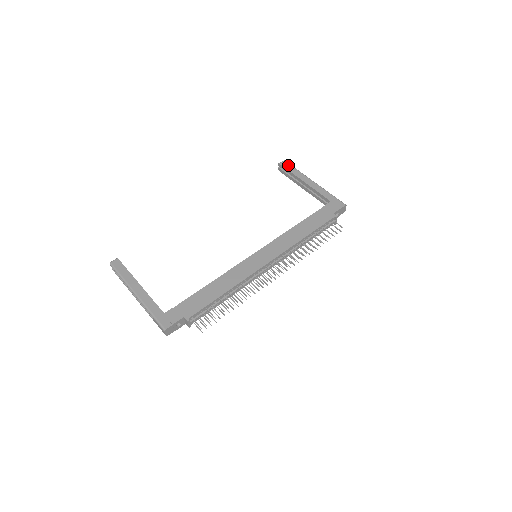
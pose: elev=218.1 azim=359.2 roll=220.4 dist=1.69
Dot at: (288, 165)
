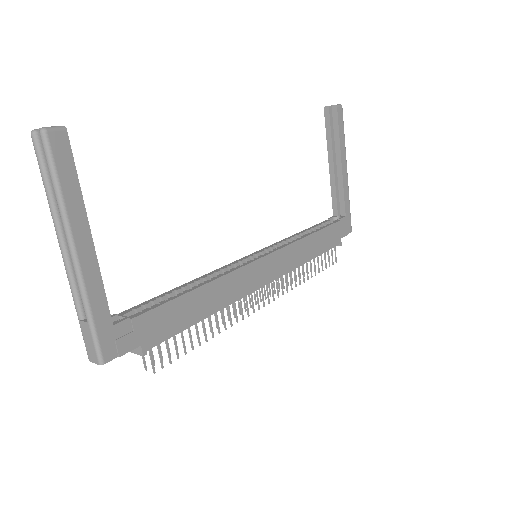
Dot at: (342, 119)
